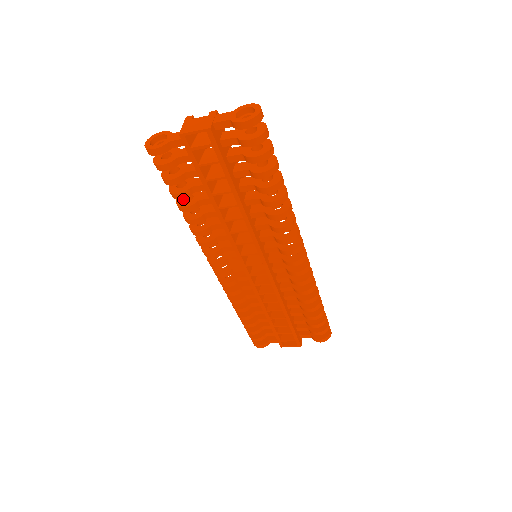
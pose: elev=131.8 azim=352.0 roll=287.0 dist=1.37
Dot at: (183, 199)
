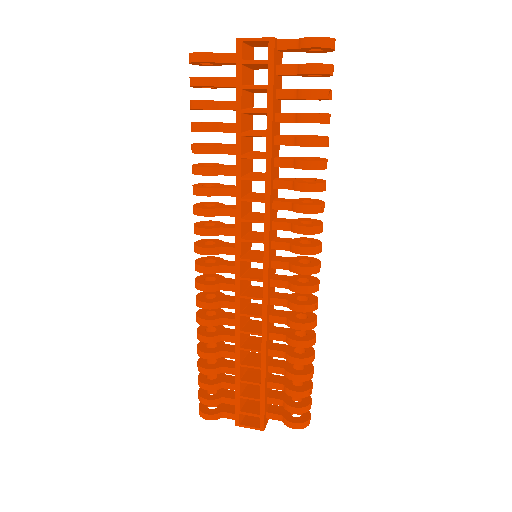
Dot at: (201, 143)
